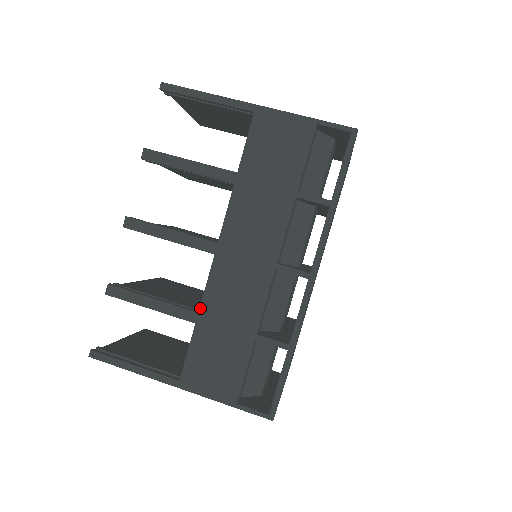
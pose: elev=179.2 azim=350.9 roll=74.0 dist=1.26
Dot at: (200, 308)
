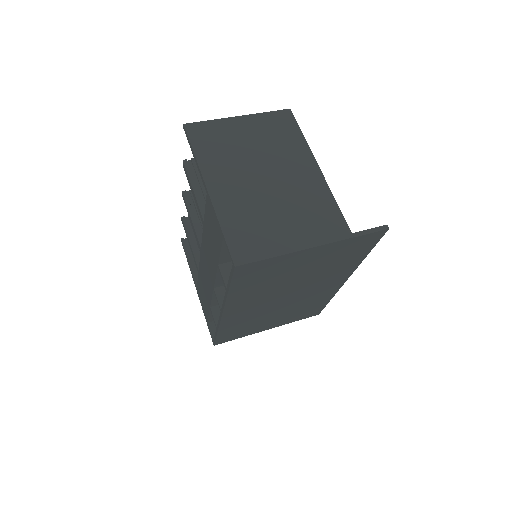
Dot at: (199, 269)
